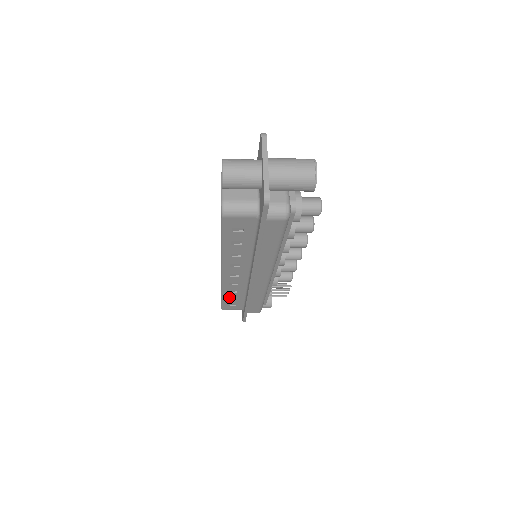
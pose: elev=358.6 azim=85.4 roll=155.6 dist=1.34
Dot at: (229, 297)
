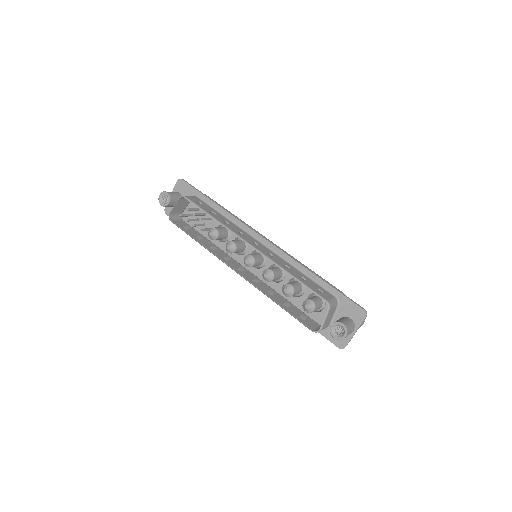
Dot at: (200, 241)
